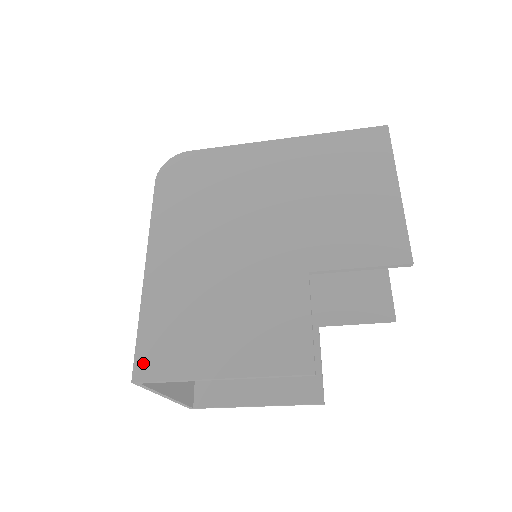
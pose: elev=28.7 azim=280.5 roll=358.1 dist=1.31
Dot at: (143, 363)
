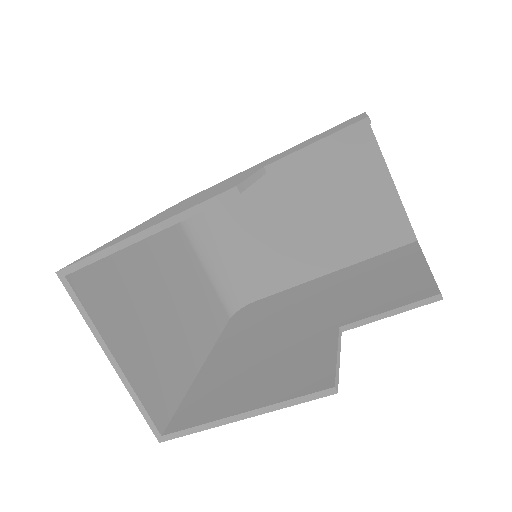
Dot at: (77, 260)
